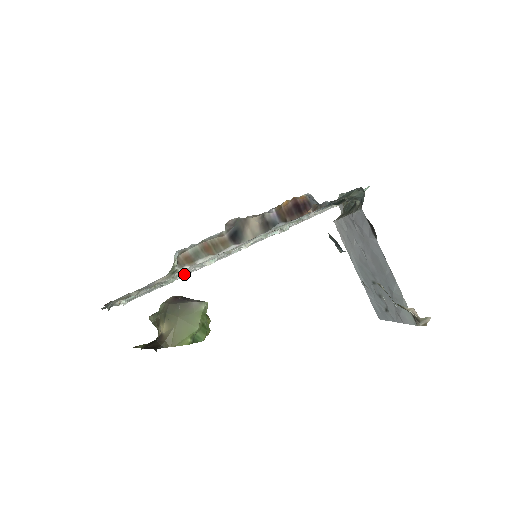
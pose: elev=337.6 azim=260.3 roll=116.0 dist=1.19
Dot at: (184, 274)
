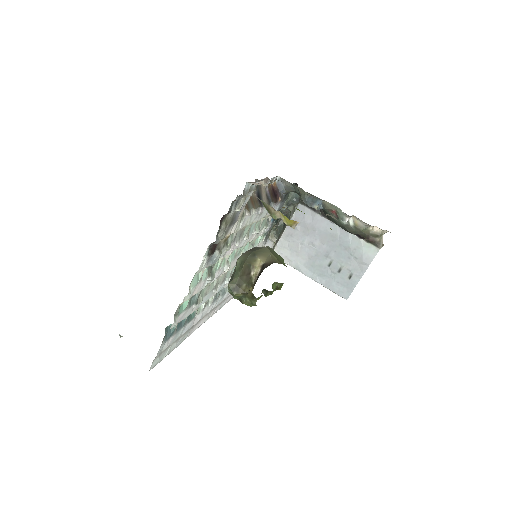
Dot at: (201, 304)
